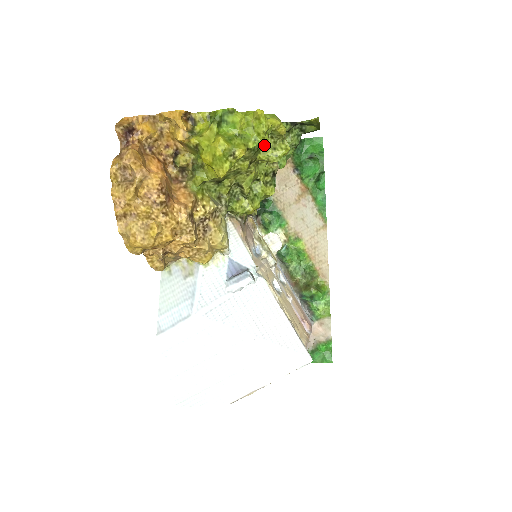
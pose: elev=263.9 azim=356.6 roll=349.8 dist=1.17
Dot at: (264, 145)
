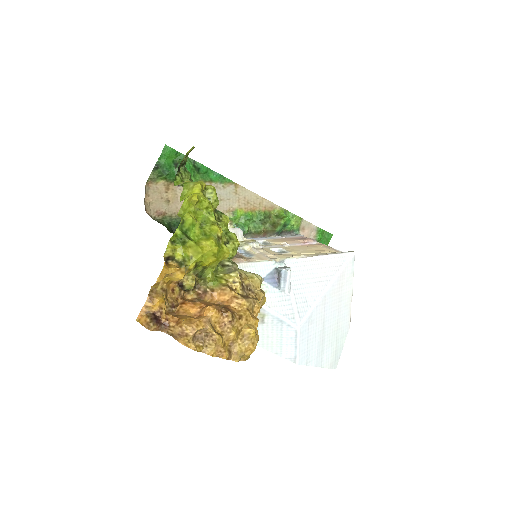
Dot at: occluded
